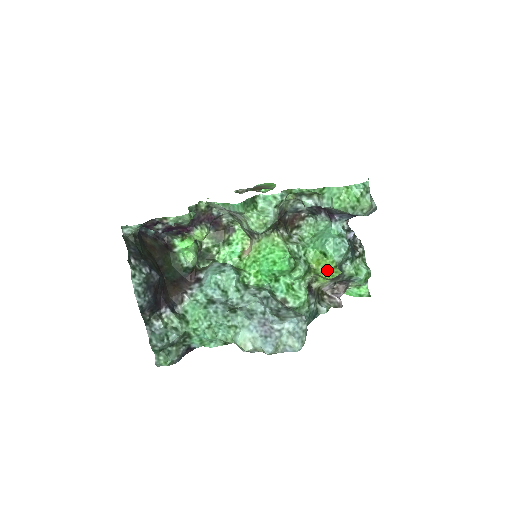
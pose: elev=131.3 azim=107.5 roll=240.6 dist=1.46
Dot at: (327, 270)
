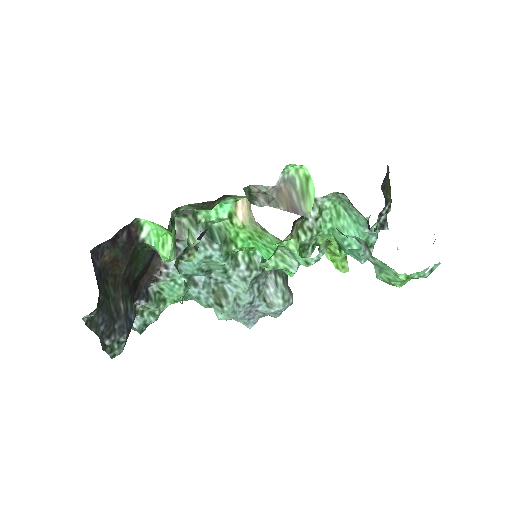
Dot at: (334, 256)
